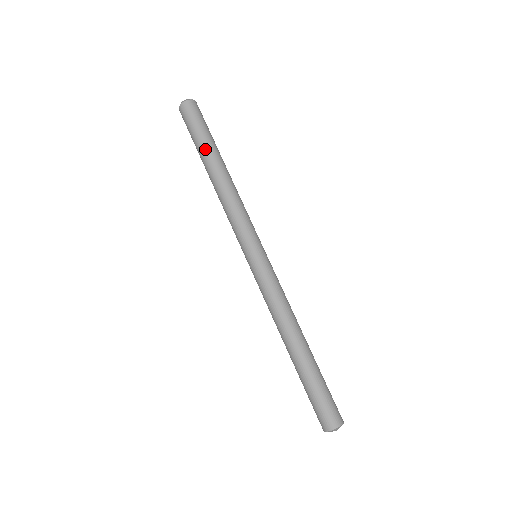
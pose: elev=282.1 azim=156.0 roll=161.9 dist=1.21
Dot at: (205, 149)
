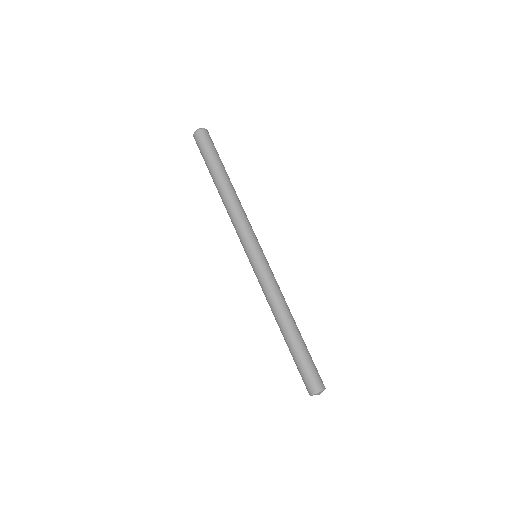
Dot at: (216, 168)
